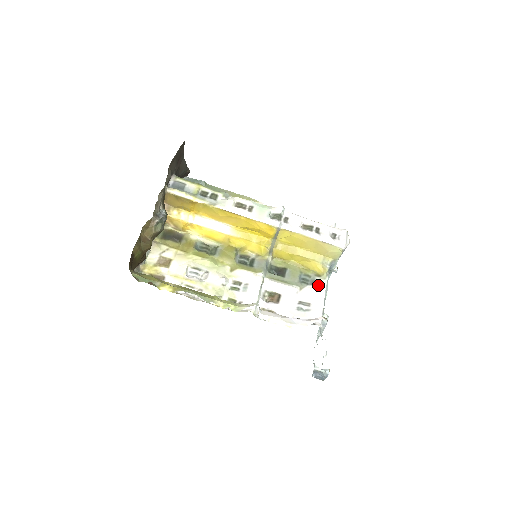
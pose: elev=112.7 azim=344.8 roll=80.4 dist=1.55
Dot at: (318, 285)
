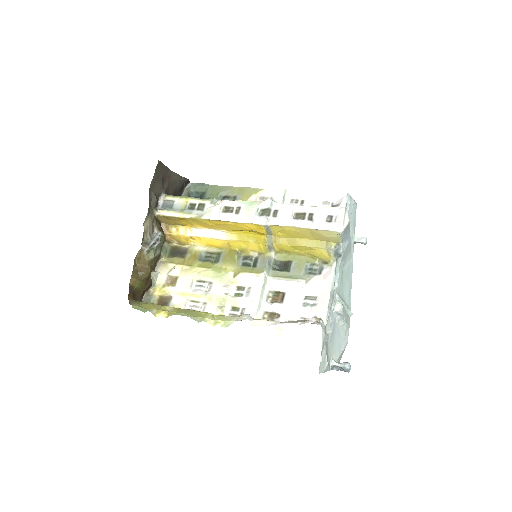
Dot at: (325, 274)
